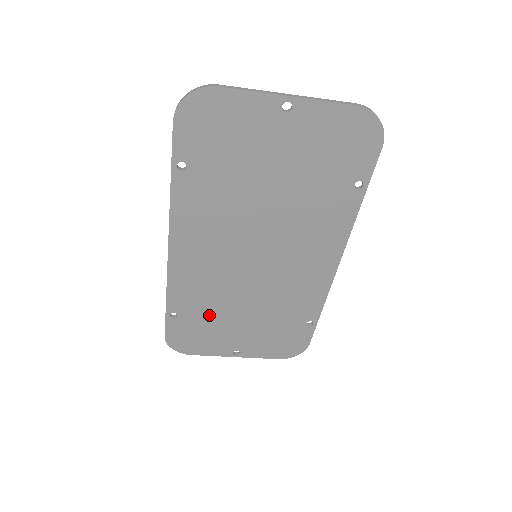
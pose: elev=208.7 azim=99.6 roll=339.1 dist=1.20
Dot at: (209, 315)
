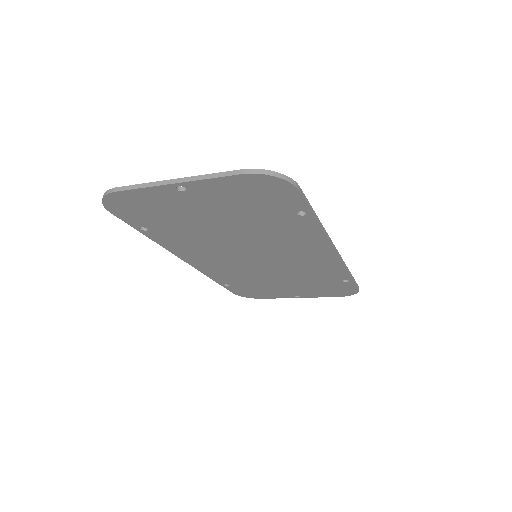
Dot at: (253, 283)
